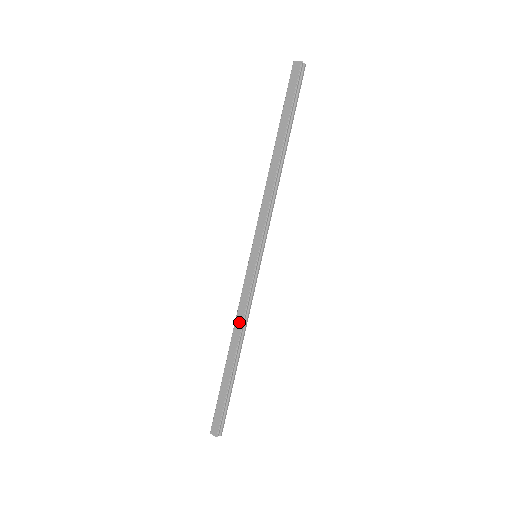
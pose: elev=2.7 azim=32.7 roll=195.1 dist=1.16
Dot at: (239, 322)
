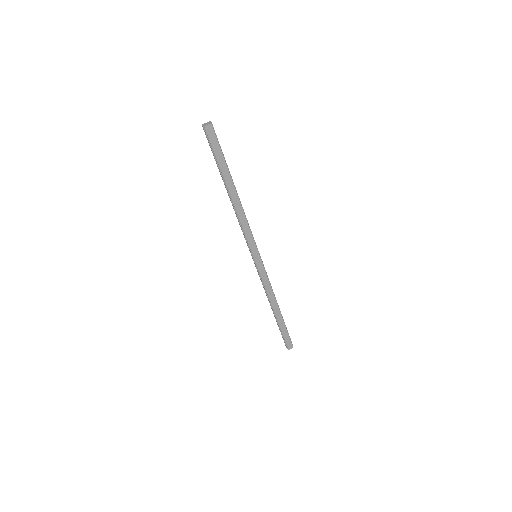
Dot at: (271, 294)
